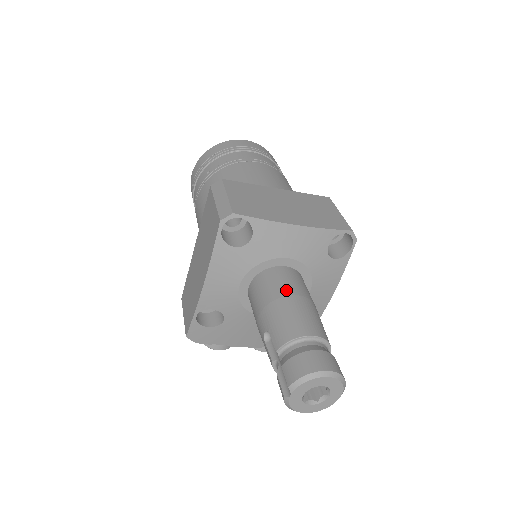
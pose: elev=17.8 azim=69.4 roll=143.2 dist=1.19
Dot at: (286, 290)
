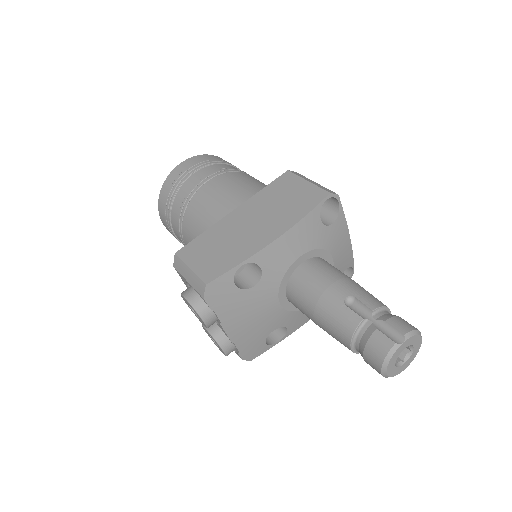
Dot at: (349, 277)
